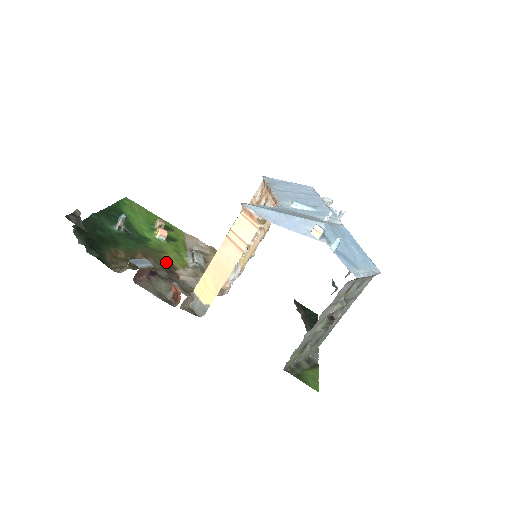
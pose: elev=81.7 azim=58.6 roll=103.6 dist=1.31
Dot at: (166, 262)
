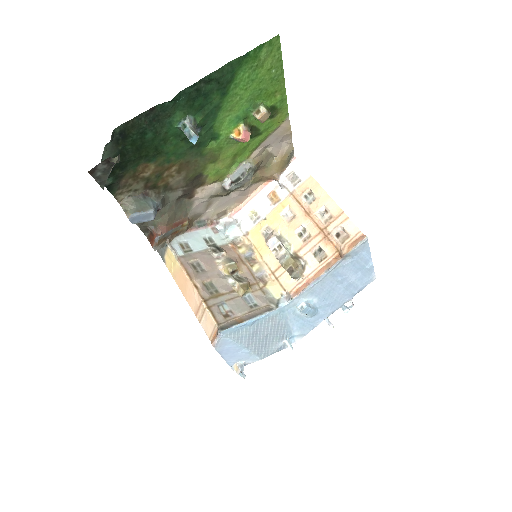
Dot at: (200, 176)
